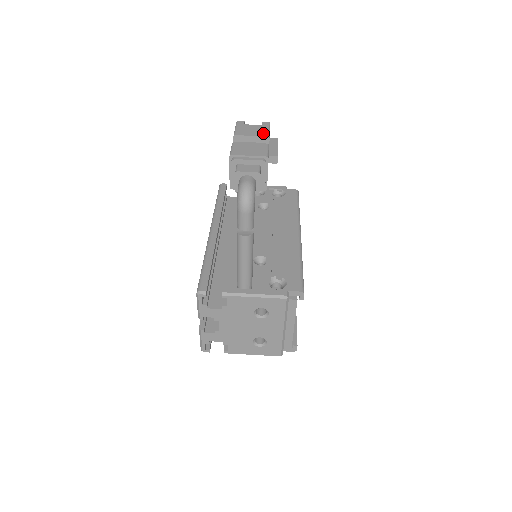
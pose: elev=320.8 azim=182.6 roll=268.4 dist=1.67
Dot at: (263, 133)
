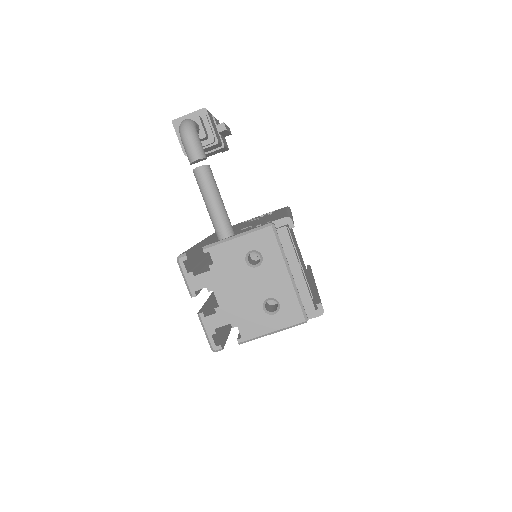
Dot at: occluded
